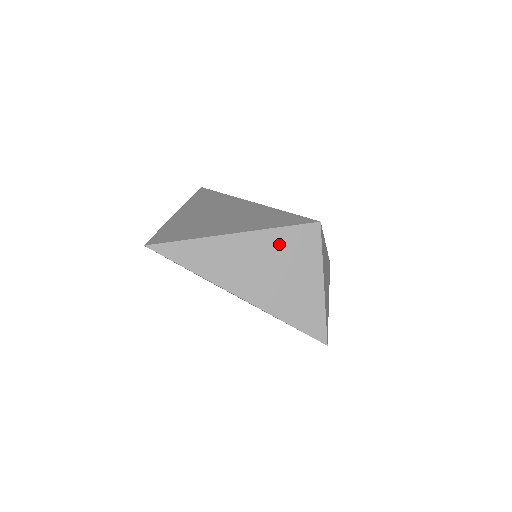
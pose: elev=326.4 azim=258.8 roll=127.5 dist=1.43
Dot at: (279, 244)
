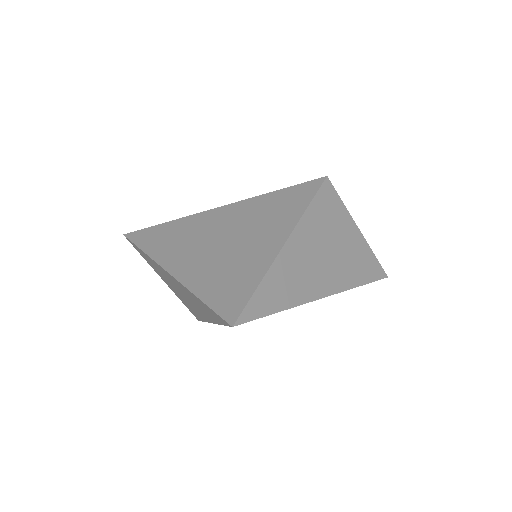
Dot at: (317, 222)
